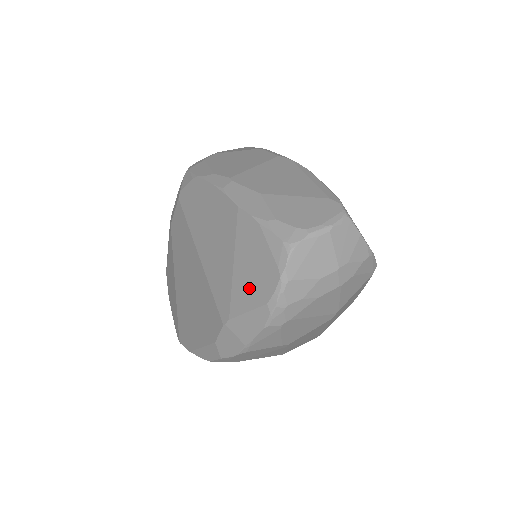
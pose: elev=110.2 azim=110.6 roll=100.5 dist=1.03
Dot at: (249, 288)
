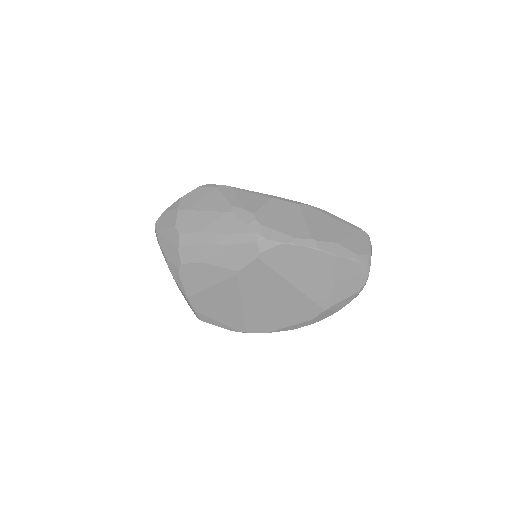
Dot at: (346, 289)
